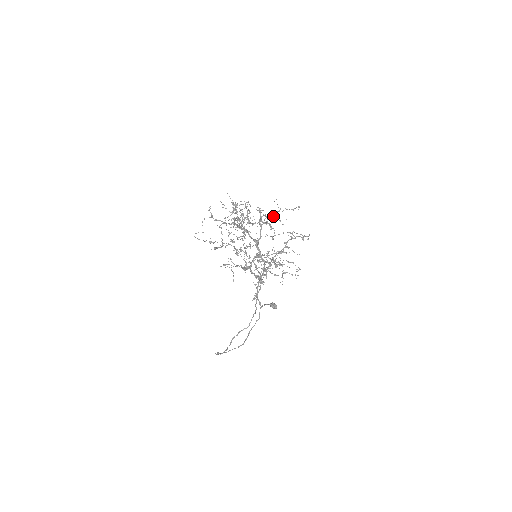
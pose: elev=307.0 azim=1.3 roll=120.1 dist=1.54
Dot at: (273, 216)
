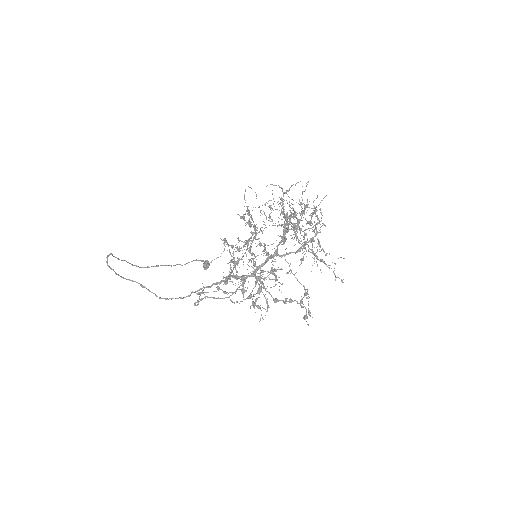
Dot at: occluded
